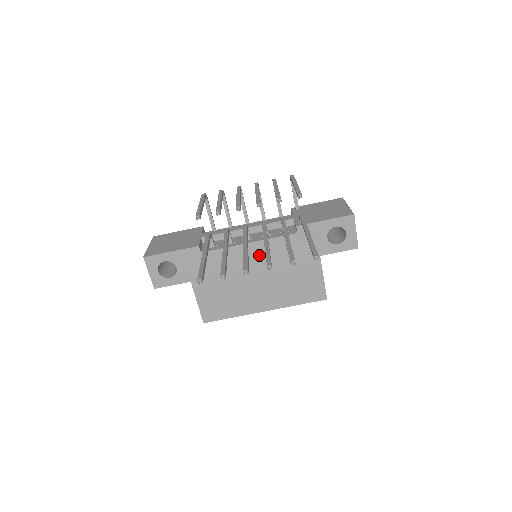
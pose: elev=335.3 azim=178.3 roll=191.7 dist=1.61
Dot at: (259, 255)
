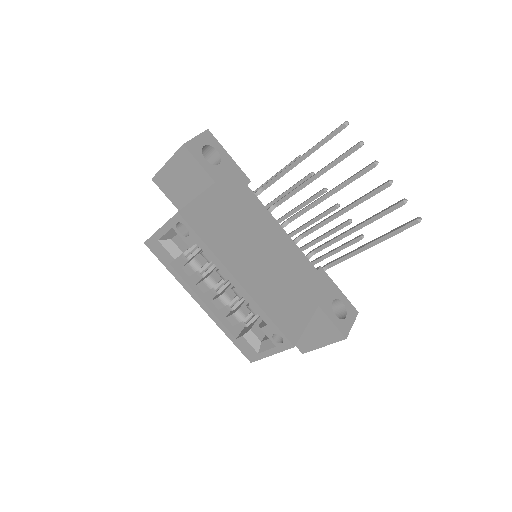
Dot at: (281, 244)
